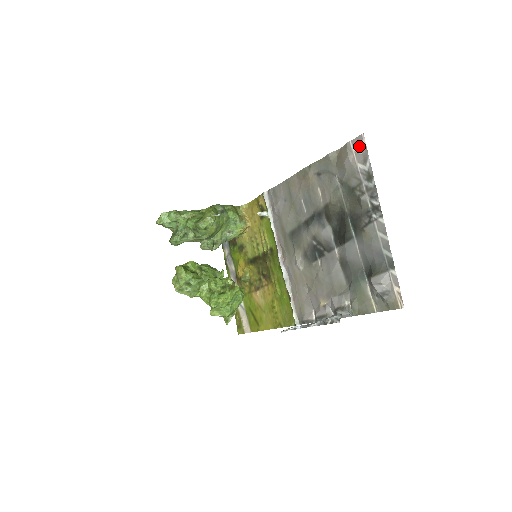
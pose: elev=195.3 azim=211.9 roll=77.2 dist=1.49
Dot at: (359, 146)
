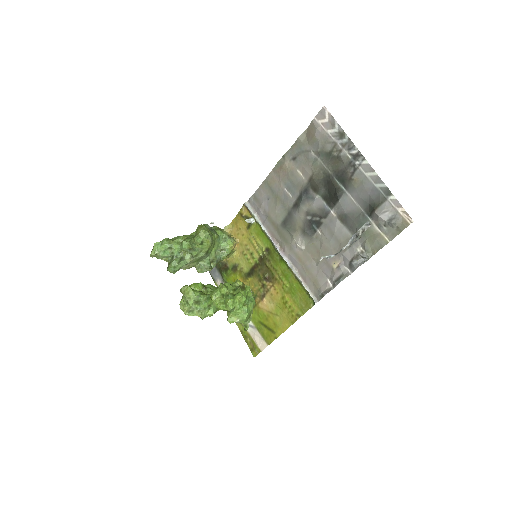
Dot at: (324, 117)
